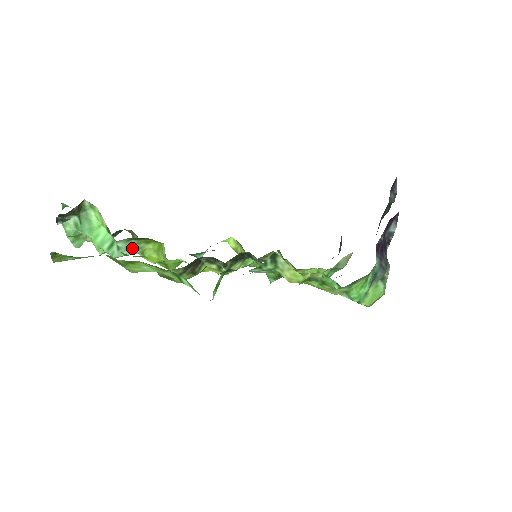
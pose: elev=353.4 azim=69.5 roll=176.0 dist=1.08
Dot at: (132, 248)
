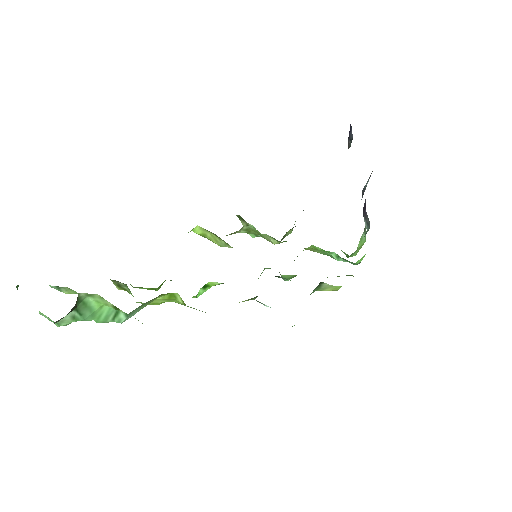
Dot at: (140, 308)
